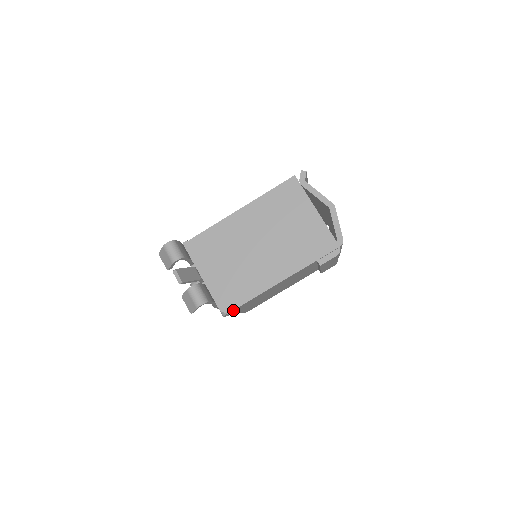
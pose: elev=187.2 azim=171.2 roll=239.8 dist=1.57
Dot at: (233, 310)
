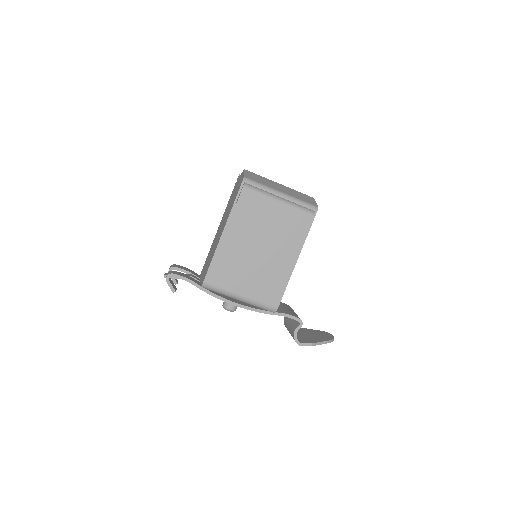
Dot at: (206, 280)
